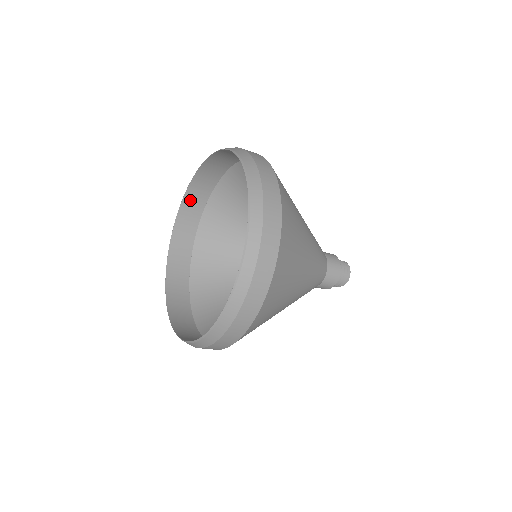
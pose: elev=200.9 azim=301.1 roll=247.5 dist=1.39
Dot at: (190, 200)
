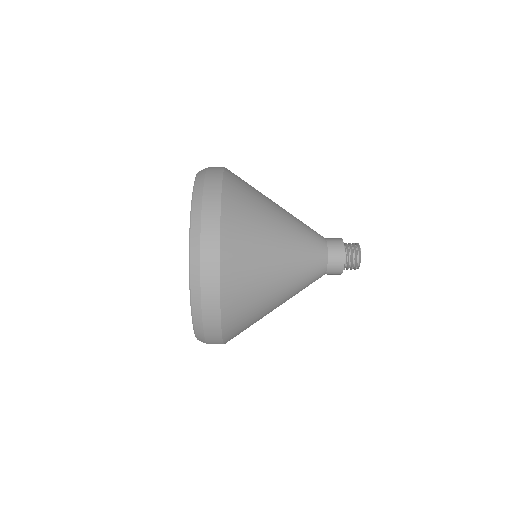
Dot at: occluded
